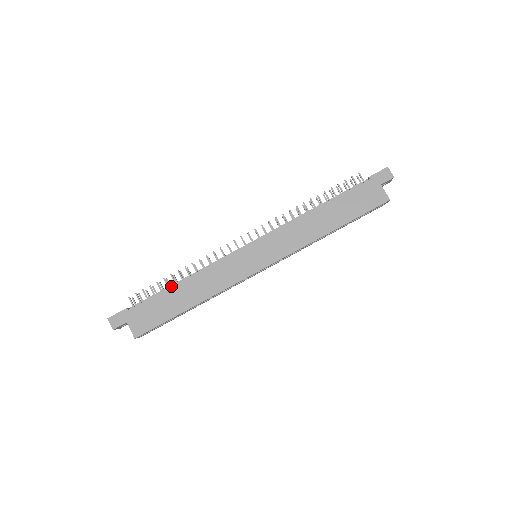
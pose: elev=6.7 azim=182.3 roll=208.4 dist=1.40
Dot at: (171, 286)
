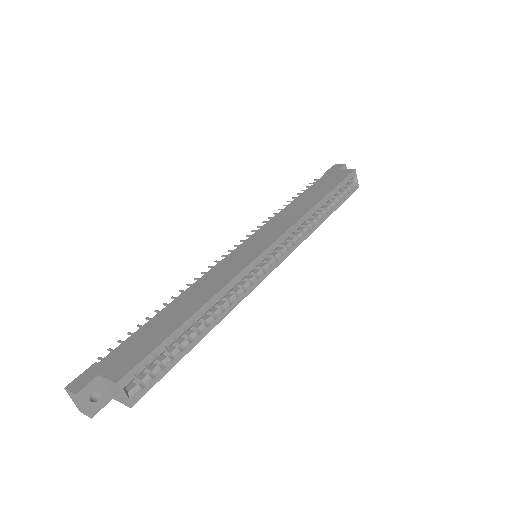
Dot at: occluded
